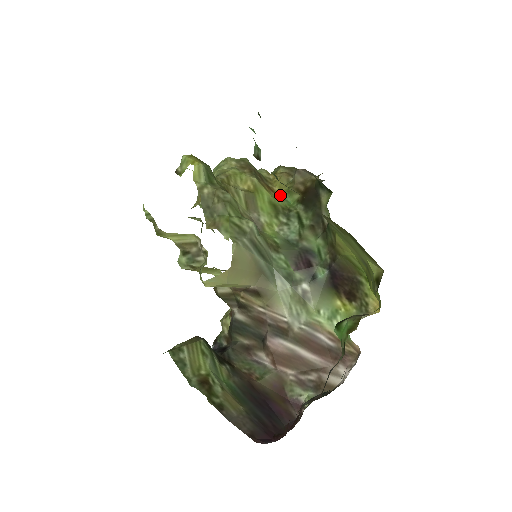
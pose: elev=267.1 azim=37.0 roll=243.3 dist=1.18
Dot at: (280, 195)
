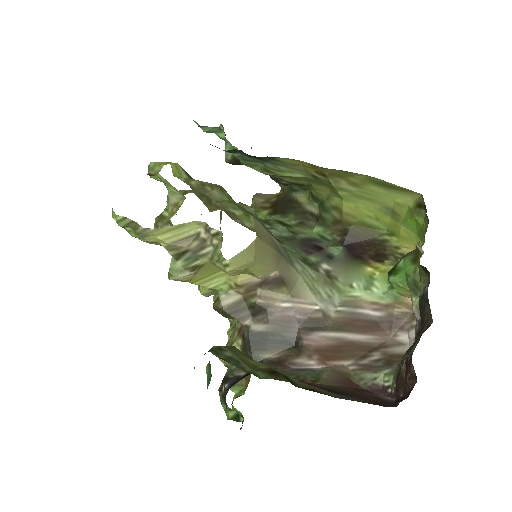
Dot at: occluded
